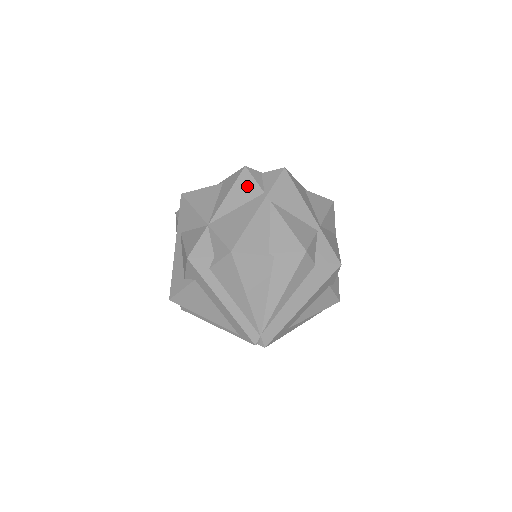
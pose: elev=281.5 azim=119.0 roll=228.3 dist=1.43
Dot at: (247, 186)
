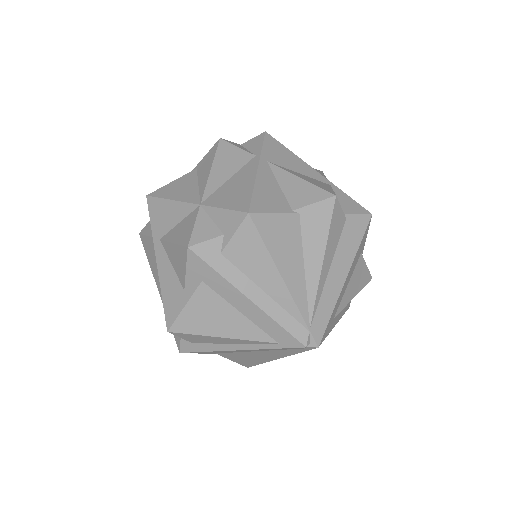
Dot at: (231, 155)
